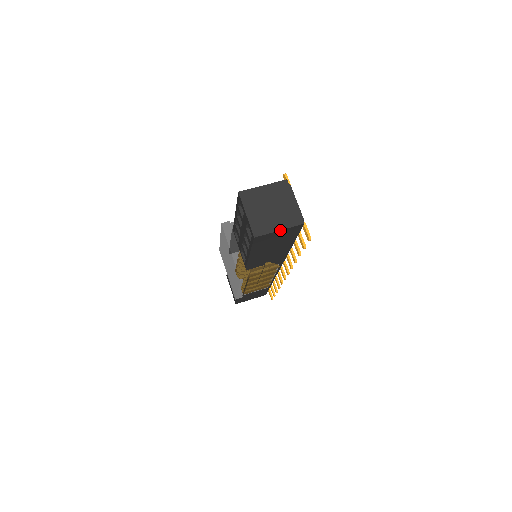
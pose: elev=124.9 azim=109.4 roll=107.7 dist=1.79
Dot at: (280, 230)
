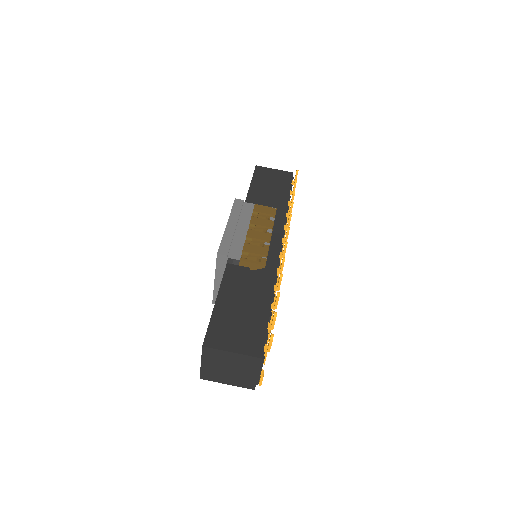
Dot at: (228, 384)
